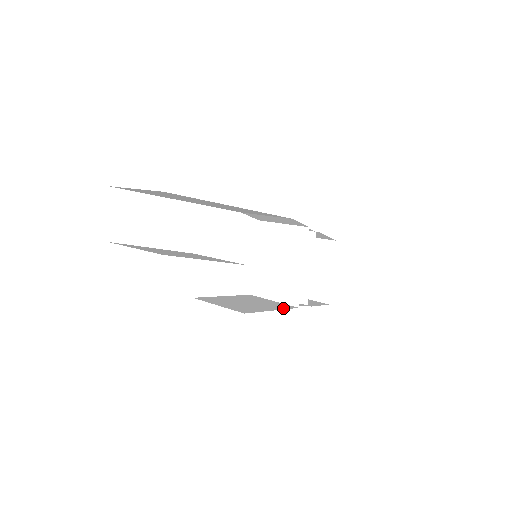
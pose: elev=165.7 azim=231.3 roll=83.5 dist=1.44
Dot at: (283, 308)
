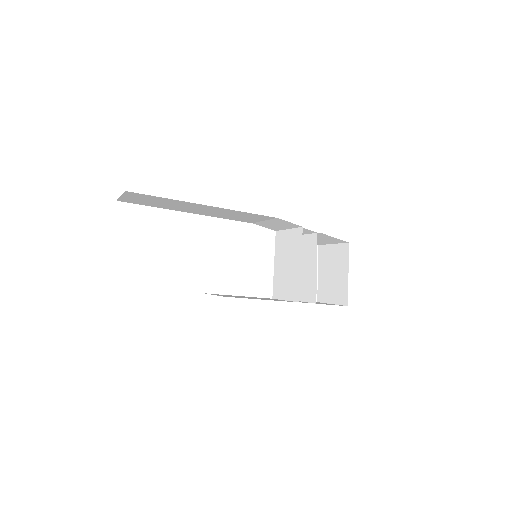
Dot at: occluded
